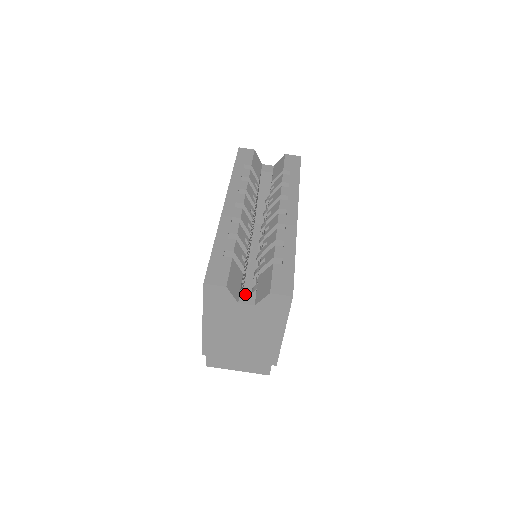
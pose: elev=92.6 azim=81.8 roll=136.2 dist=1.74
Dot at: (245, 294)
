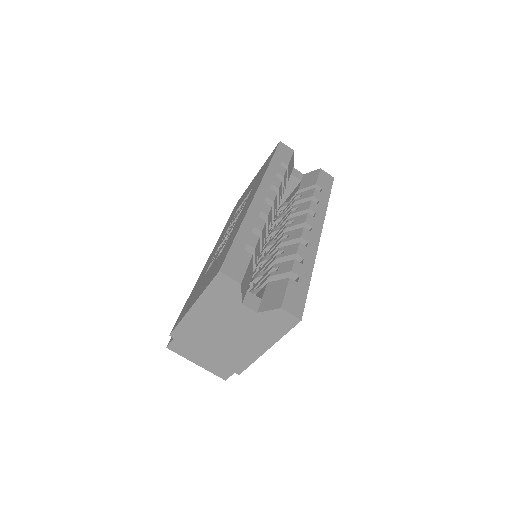
Dot at: (251, 297)
